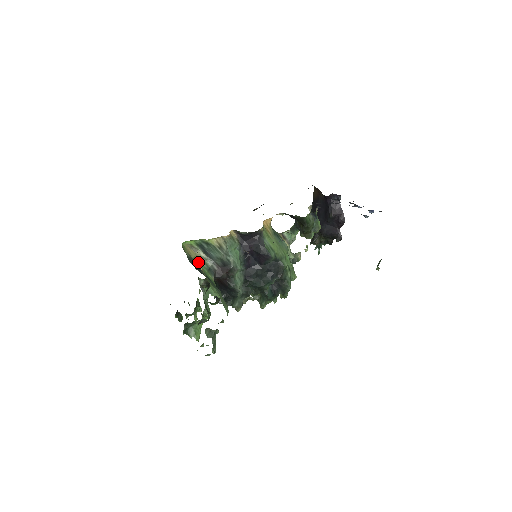
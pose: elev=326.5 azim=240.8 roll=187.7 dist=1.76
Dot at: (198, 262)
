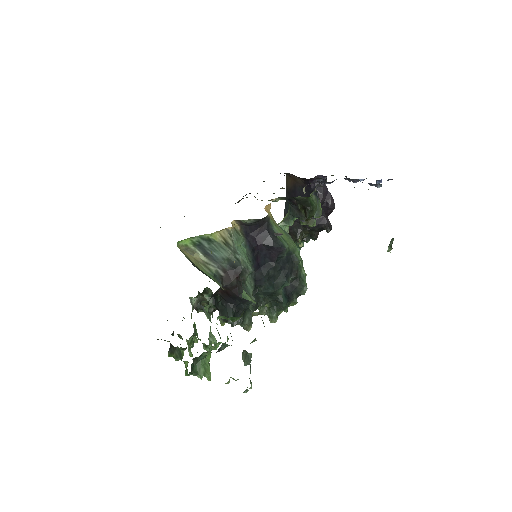
Dot at: (200, 267)
